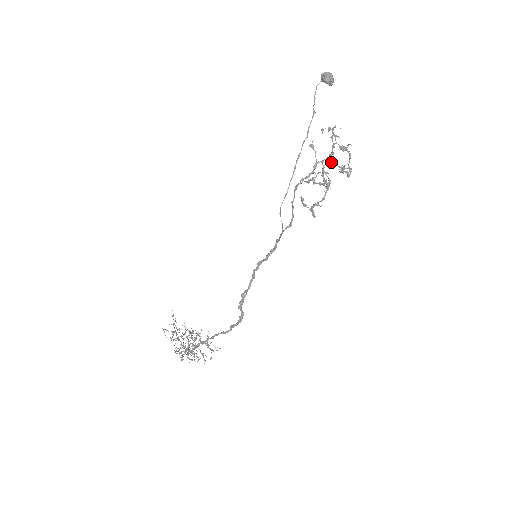
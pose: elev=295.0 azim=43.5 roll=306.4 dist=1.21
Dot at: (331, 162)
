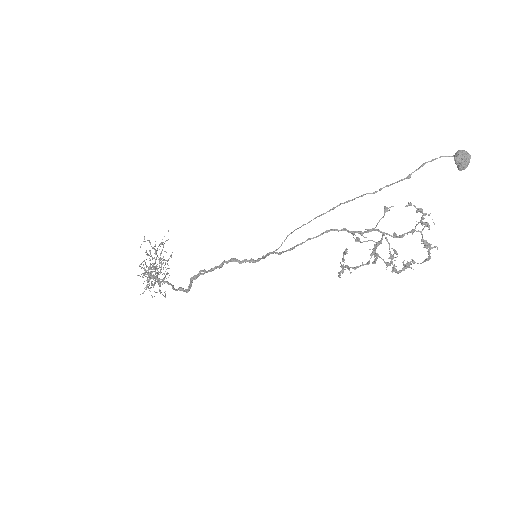
Dot at: occluded
